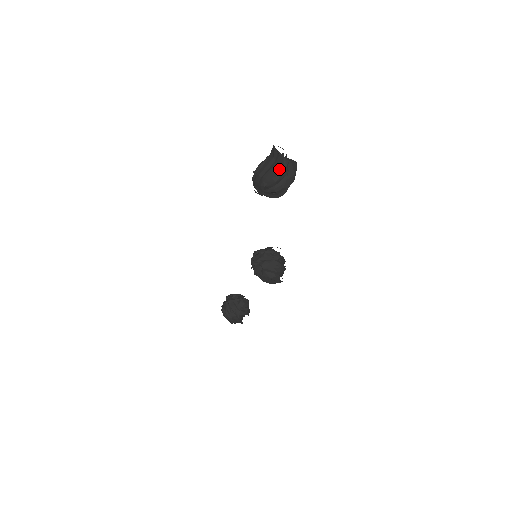
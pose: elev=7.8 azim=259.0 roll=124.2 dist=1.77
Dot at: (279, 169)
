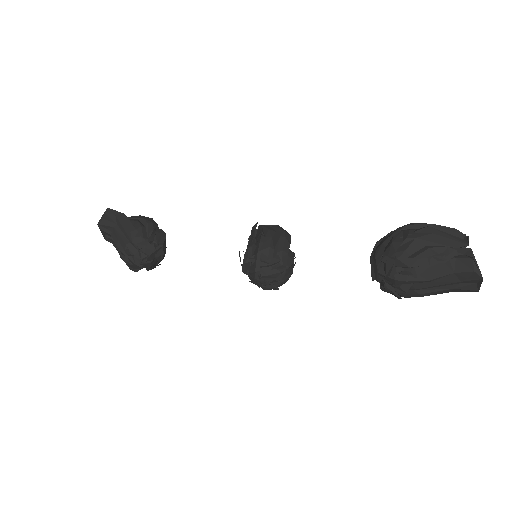
Dot at: occluded
